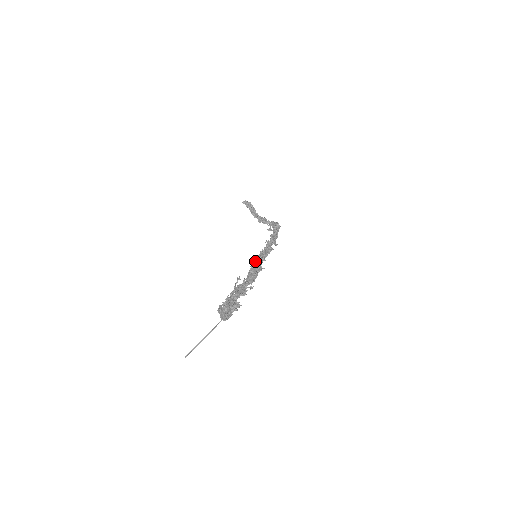
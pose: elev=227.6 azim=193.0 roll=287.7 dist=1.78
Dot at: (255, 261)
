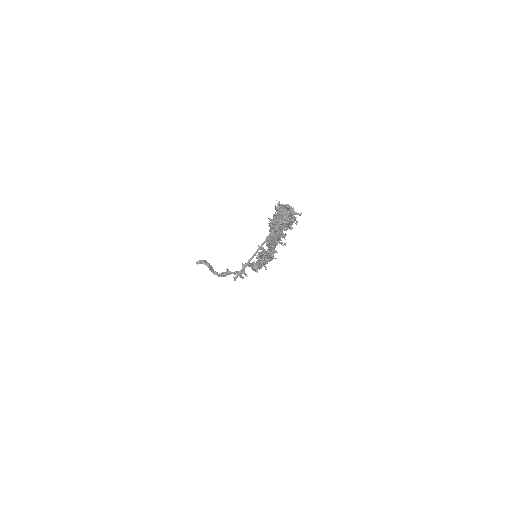
Dot at: occluded
